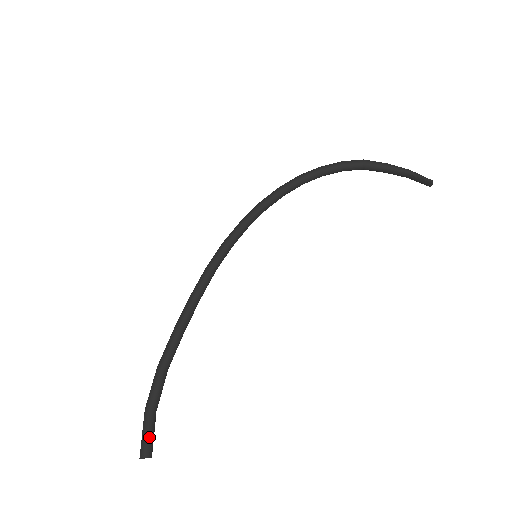
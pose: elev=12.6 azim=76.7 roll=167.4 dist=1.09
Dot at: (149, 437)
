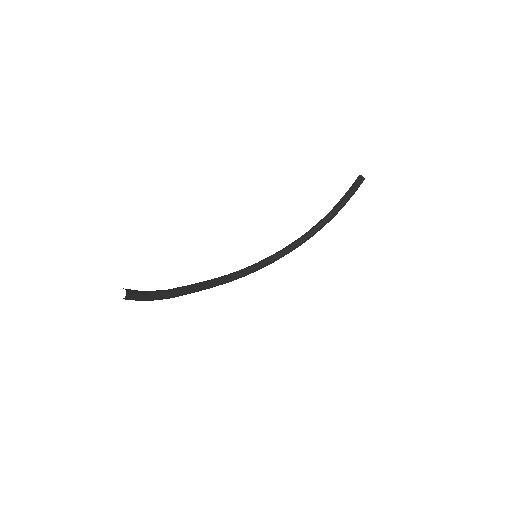
Dot at: (132, 290)
